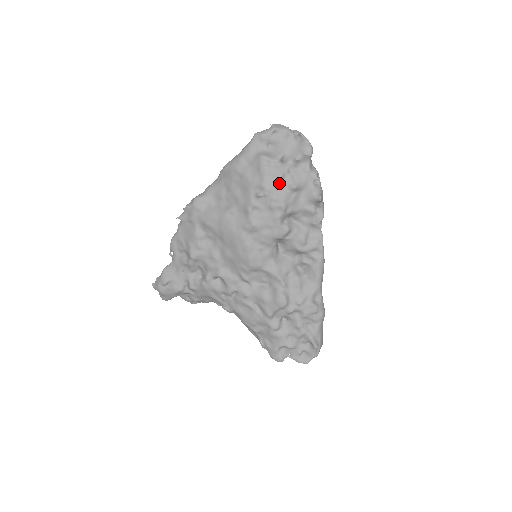
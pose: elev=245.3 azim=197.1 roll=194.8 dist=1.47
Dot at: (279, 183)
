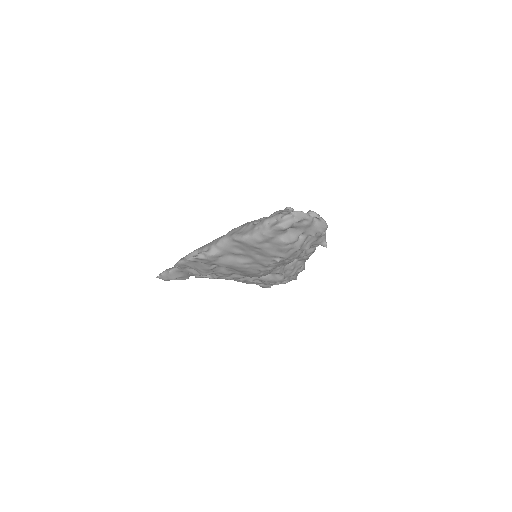
Dot at: (296, 252)
